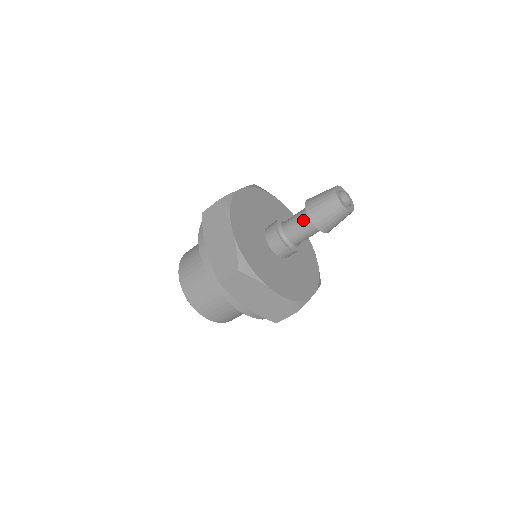
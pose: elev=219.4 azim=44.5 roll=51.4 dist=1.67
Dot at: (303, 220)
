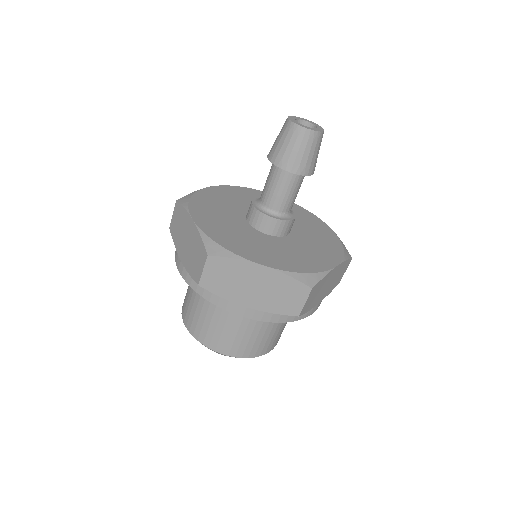
Dot at: occluded
